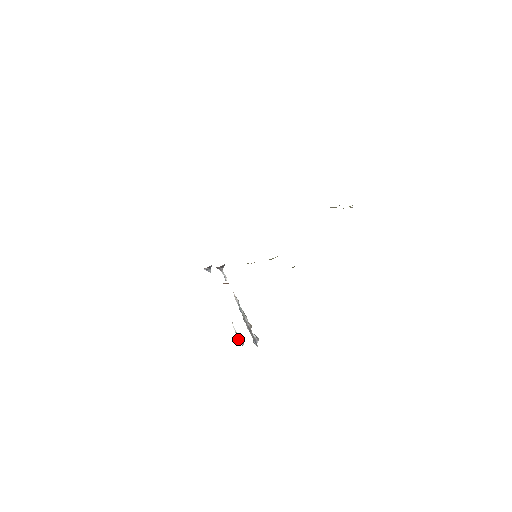
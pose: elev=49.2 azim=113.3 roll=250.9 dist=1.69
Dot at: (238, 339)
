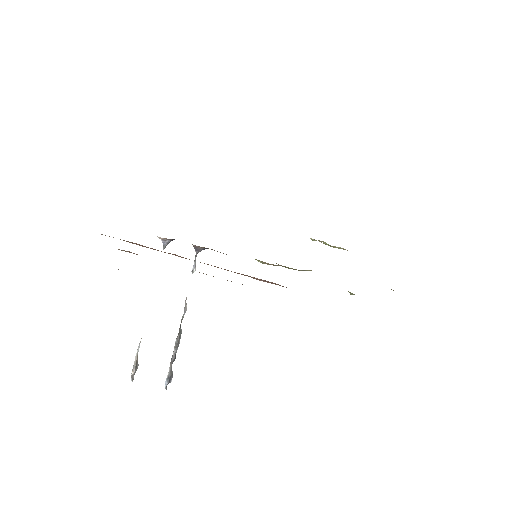
Dot at: (133, 368)
